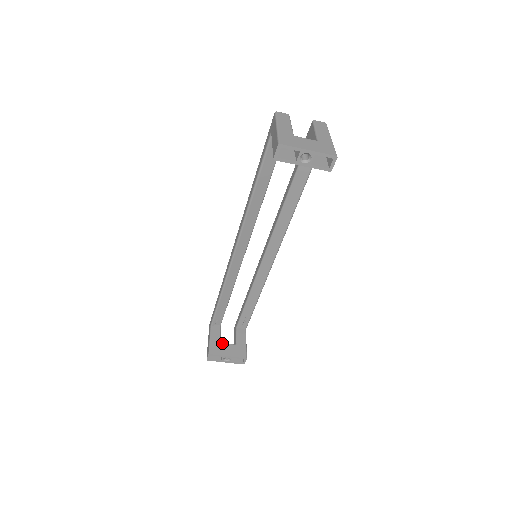
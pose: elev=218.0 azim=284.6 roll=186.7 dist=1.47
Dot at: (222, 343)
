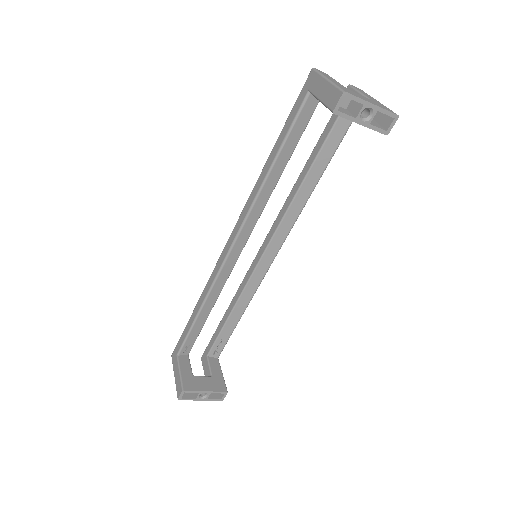
Dot at: (195, 376)
